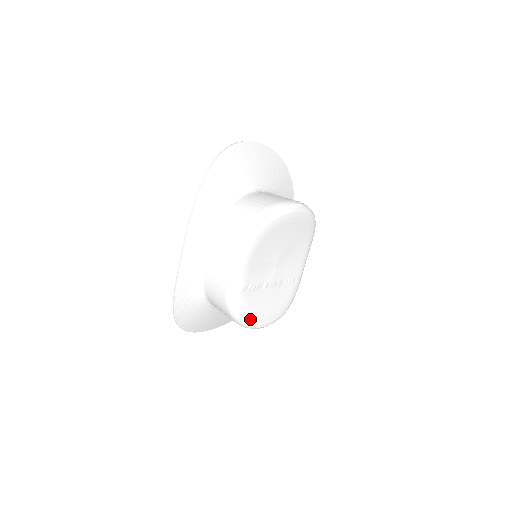
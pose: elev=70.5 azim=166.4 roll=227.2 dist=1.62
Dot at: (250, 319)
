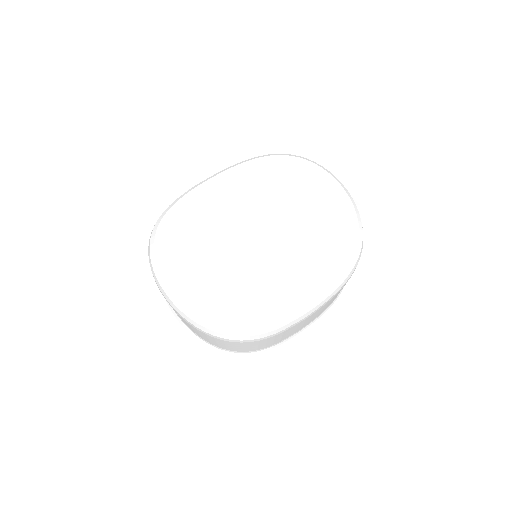
Dot at: (164, 244)
